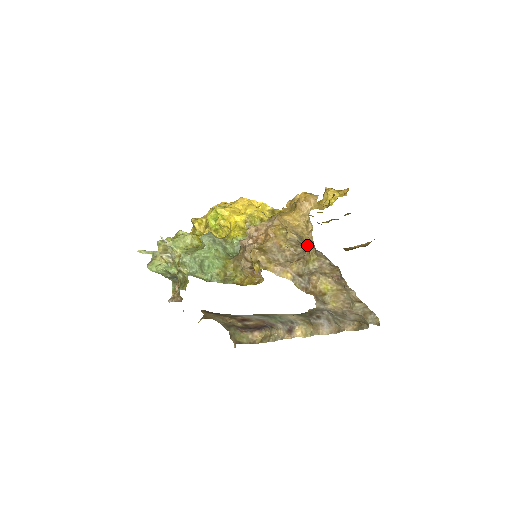
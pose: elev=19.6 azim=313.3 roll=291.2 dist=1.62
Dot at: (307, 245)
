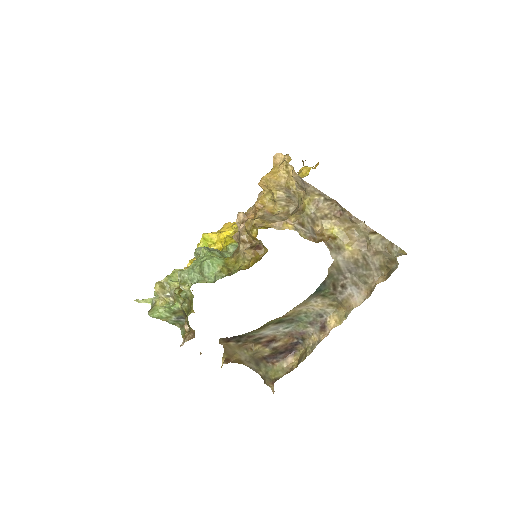
Dot at: (296, 194)
